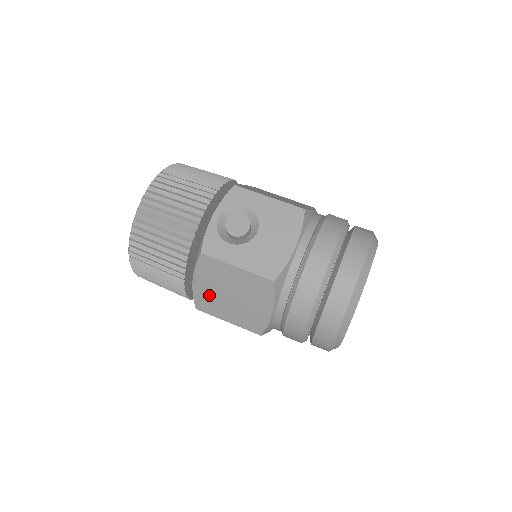
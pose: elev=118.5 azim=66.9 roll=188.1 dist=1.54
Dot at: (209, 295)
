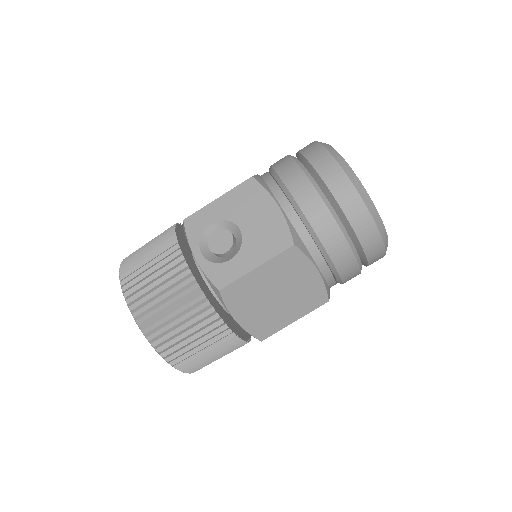
Dot at: (259, 317)
